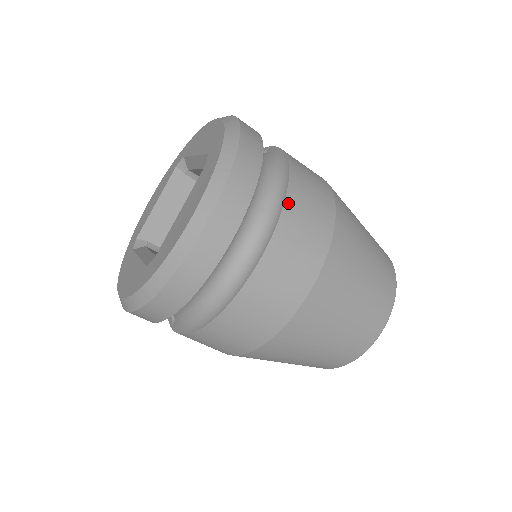
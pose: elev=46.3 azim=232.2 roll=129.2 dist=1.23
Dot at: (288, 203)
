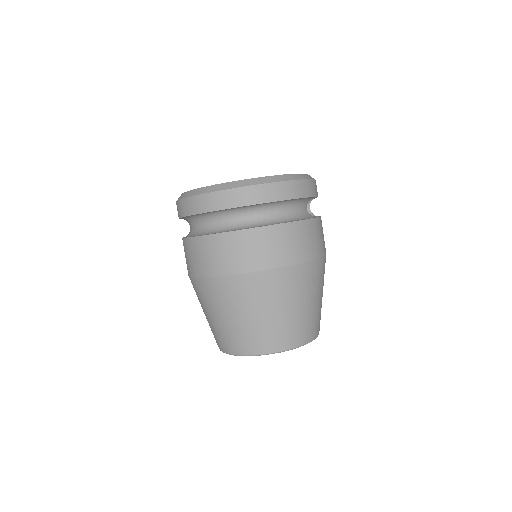
Dot at: (266, 229)
